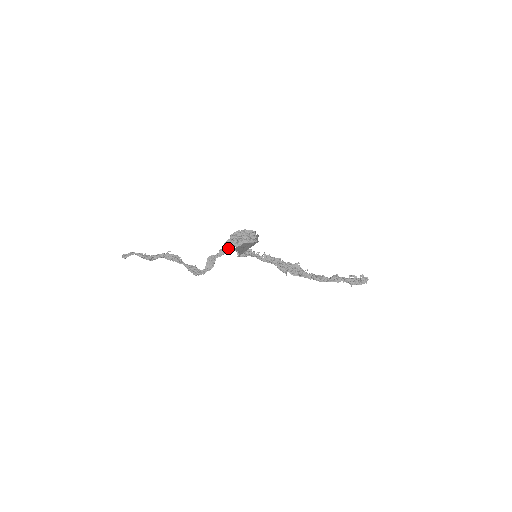
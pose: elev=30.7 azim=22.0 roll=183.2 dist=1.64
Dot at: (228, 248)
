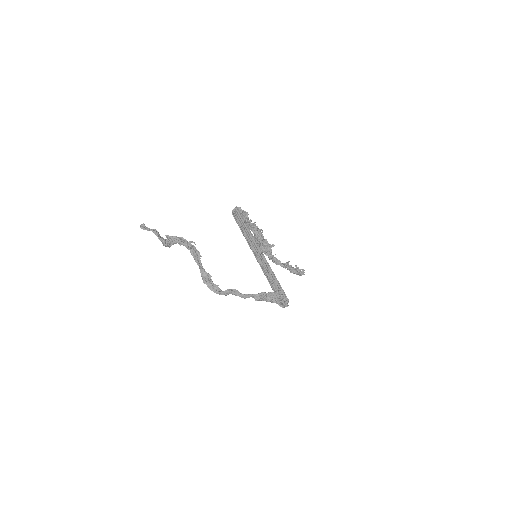
Dot at: (257, 300)
